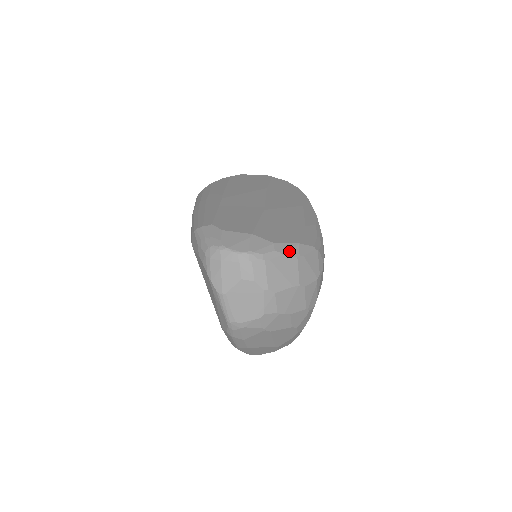
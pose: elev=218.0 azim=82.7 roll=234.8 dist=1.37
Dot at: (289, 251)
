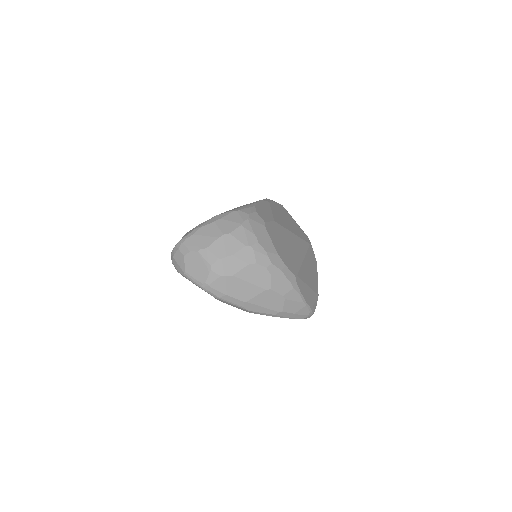
Dot at: (207, 223)
